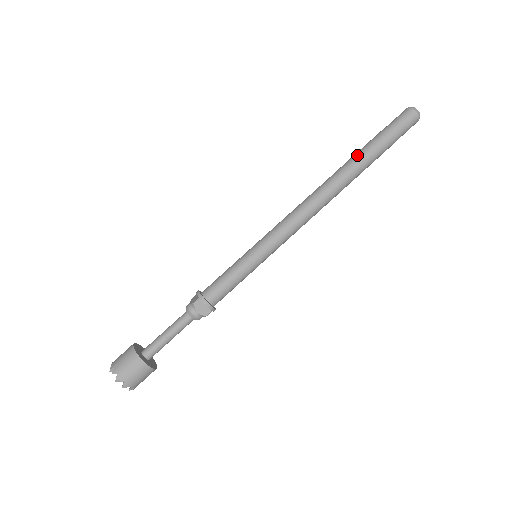
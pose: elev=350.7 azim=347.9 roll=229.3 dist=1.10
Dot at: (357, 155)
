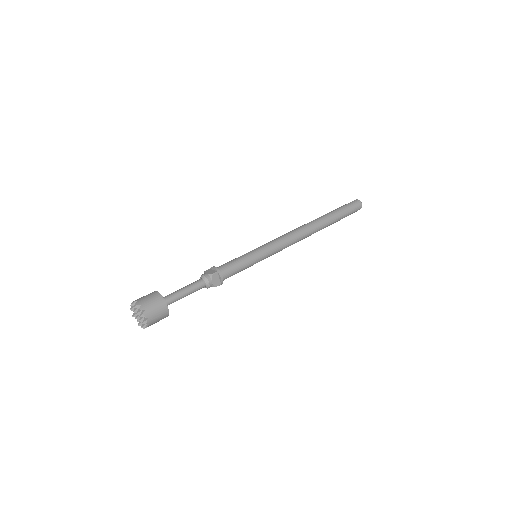
Dot at: (328, 215)
